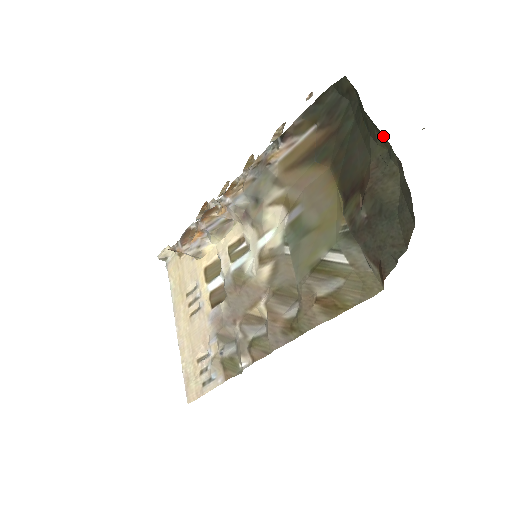
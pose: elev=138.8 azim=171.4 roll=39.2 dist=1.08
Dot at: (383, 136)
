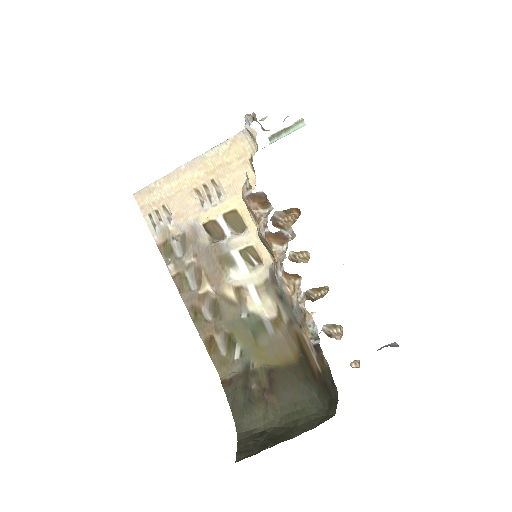
Dot at: (282, 426)
